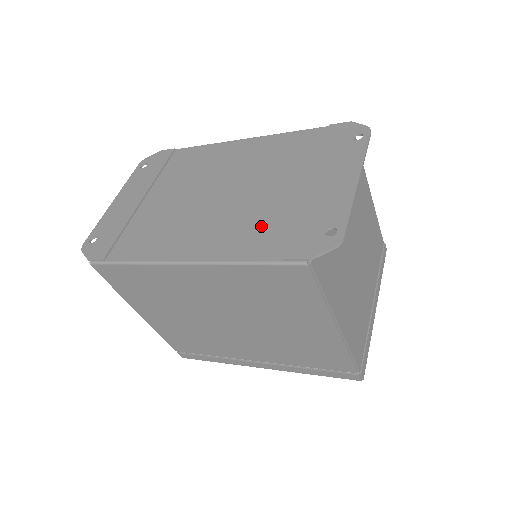
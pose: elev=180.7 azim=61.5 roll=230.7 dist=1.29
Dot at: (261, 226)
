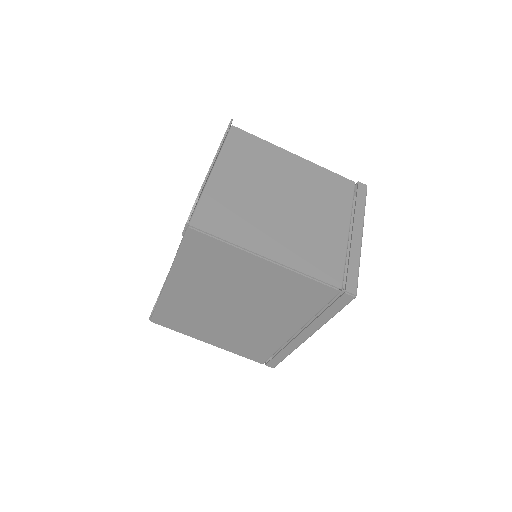
Dot at: occluded
